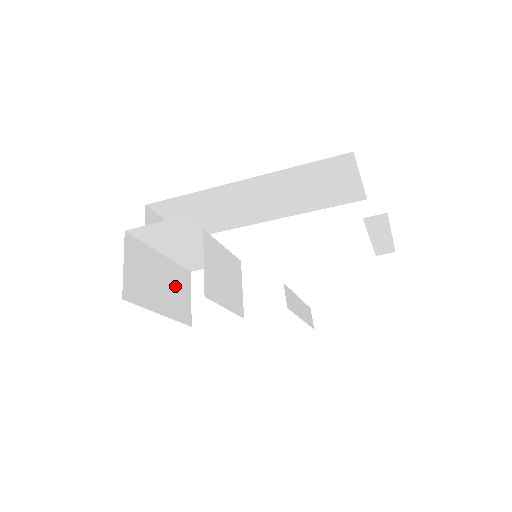
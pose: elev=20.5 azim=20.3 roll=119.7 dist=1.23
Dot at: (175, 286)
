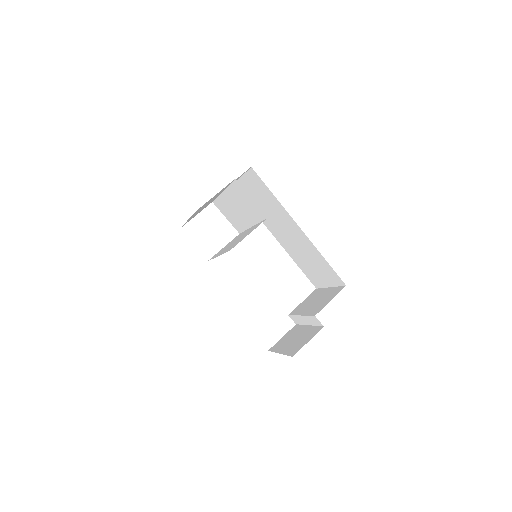
Dot at: occluded
